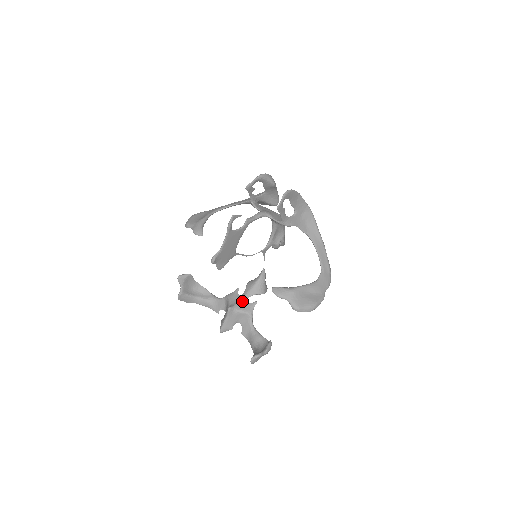
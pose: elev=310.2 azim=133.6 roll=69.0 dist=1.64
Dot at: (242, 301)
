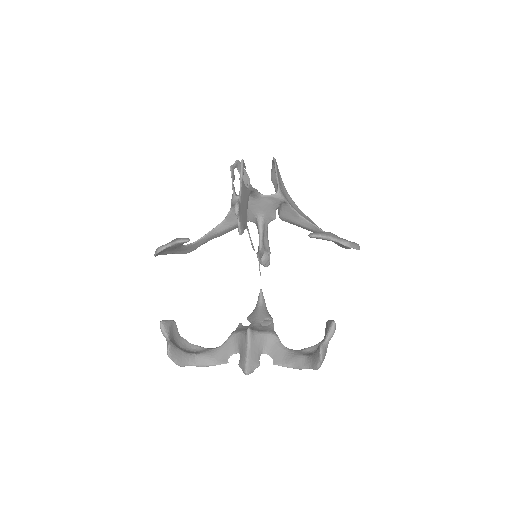
Dot at: (256, 326)
